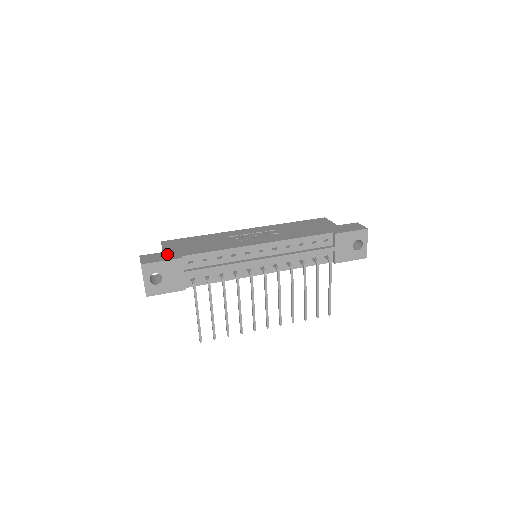
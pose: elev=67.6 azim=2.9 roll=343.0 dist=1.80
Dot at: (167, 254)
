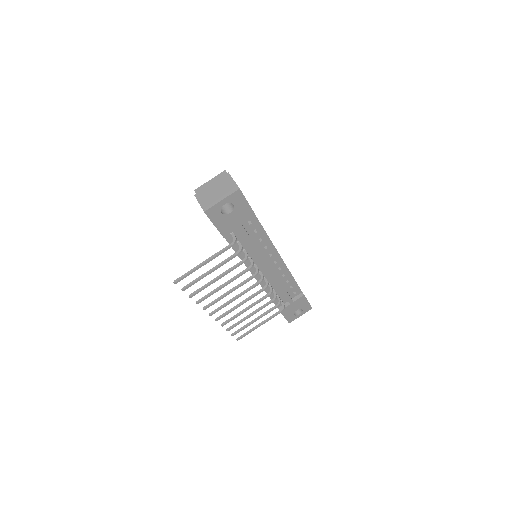
Dot at: occluded
